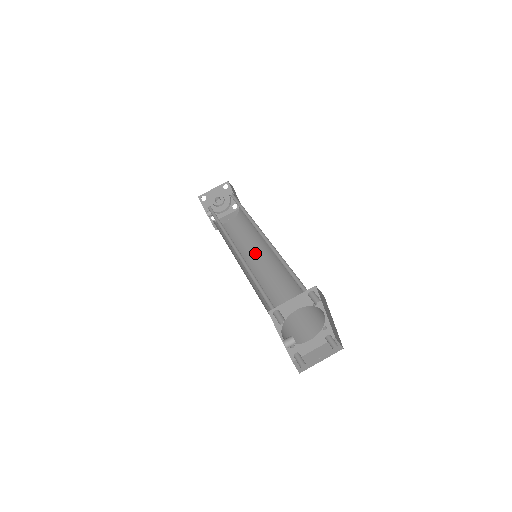
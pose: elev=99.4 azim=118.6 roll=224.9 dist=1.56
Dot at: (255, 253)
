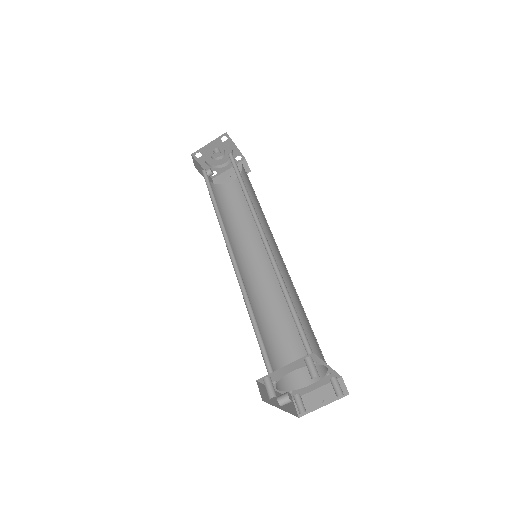
Dot at: (258, 238)
